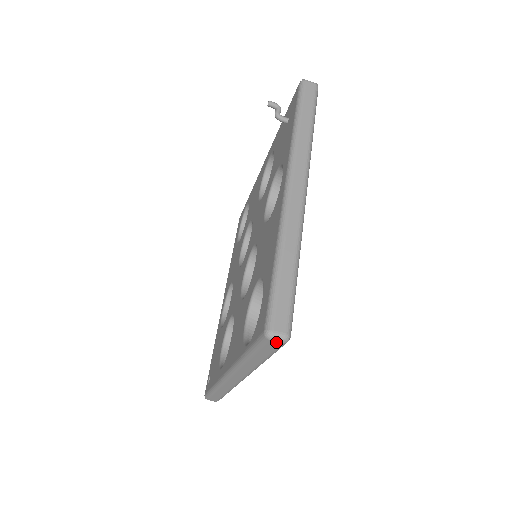
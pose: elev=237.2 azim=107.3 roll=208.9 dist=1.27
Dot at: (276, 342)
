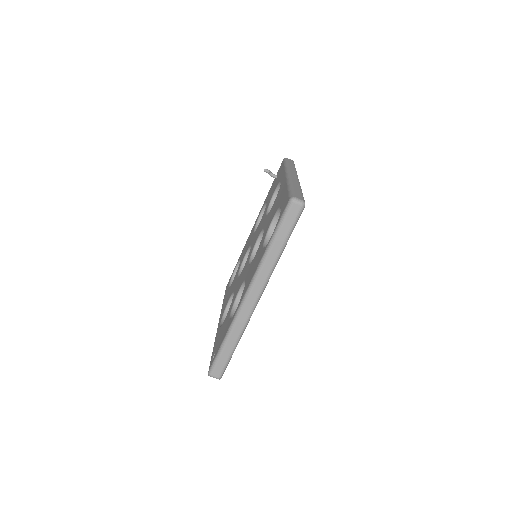
Dot at: (297, 205)
